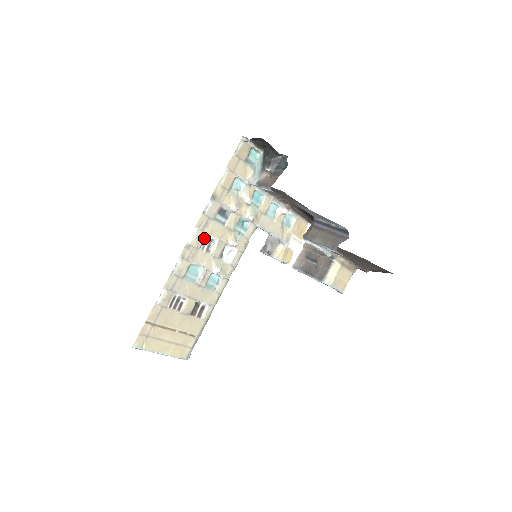
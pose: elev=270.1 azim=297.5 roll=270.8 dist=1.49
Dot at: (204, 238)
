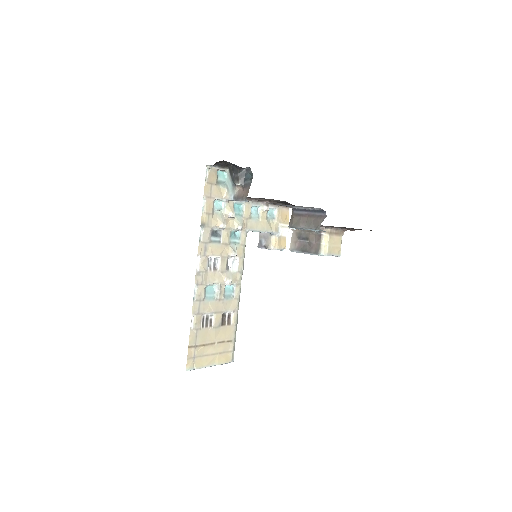
Dot at: (208, 260)
